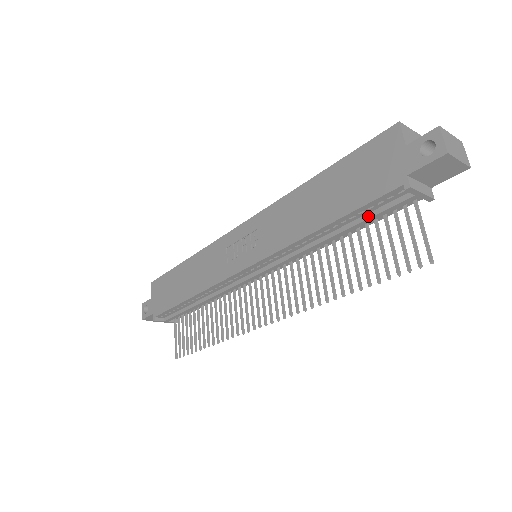
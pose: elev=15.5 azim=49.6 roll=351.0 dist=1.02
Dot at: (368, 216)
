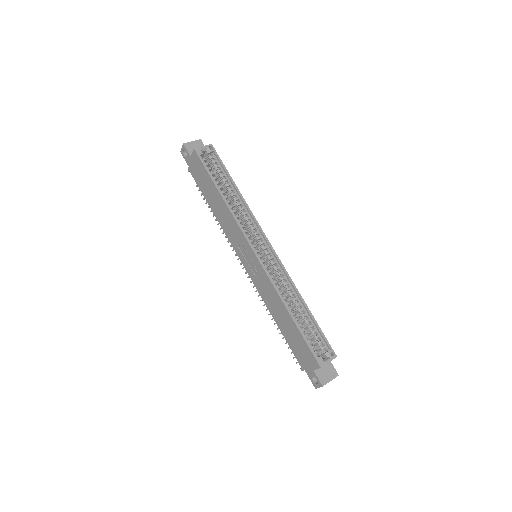
Dot at: occluded
